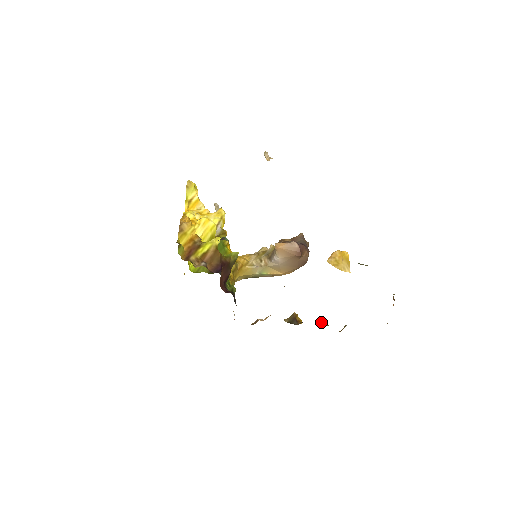
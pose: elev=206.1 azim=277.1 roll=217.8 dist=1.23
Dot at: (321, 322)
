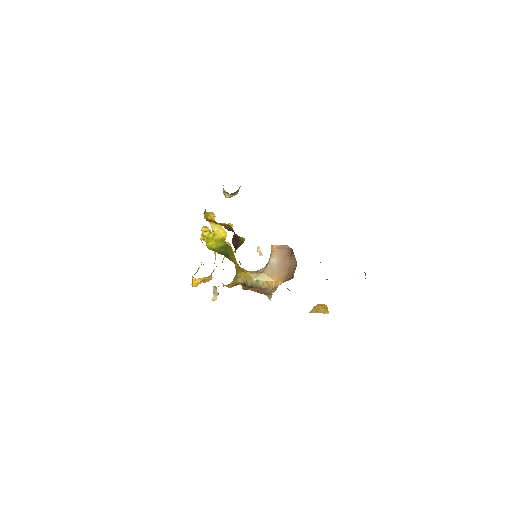
Dot at: occluded
